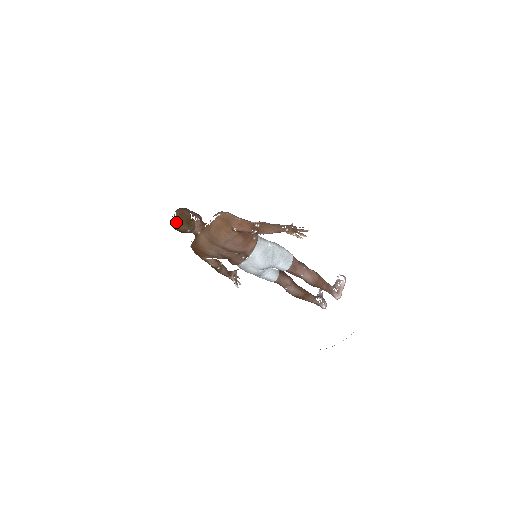
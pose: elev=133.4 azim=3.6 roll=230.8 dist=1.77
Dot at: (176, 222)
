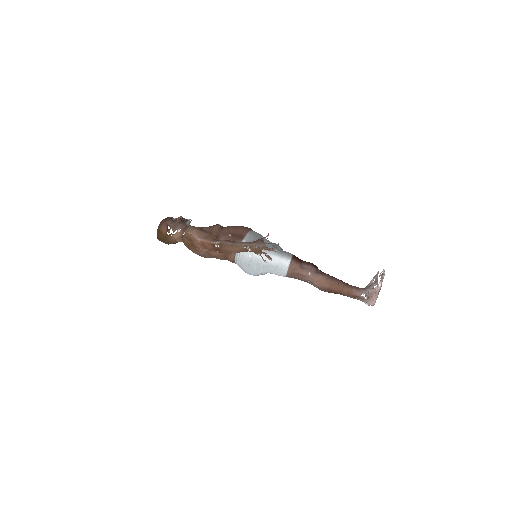
Dot at: (157, 238)
